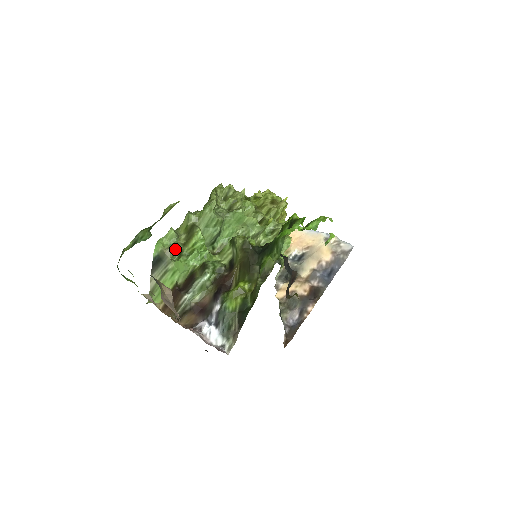
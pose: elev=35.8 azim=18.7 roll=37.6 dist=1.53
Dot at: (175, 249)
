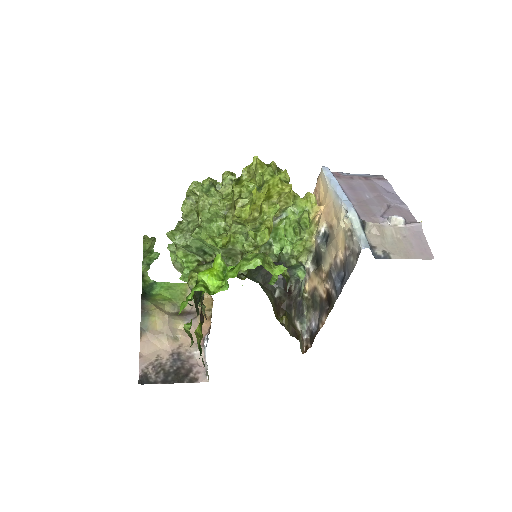
Dot at: (179, 263)
